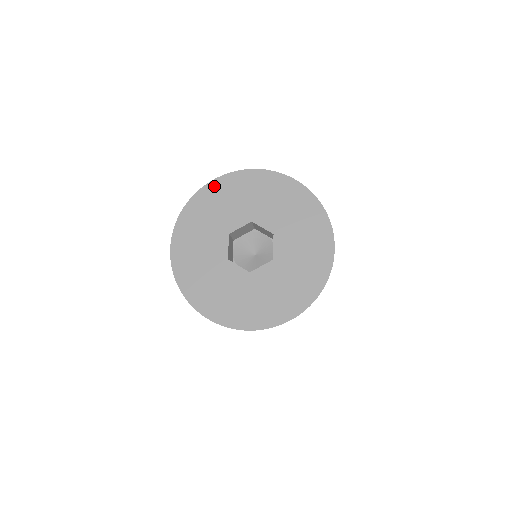
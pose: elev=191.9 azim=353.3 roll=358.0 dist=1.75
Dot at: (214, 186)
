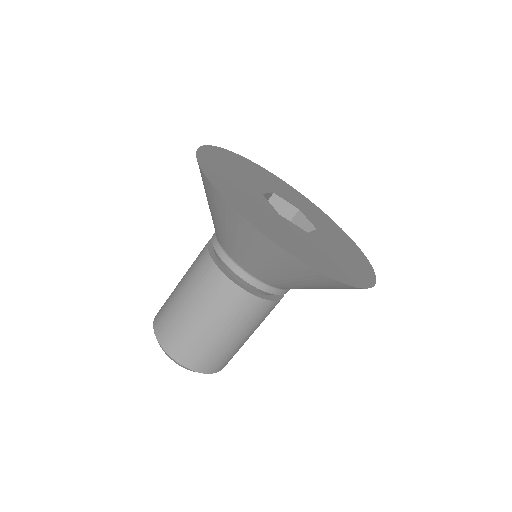
Dot at: (216, 150)
